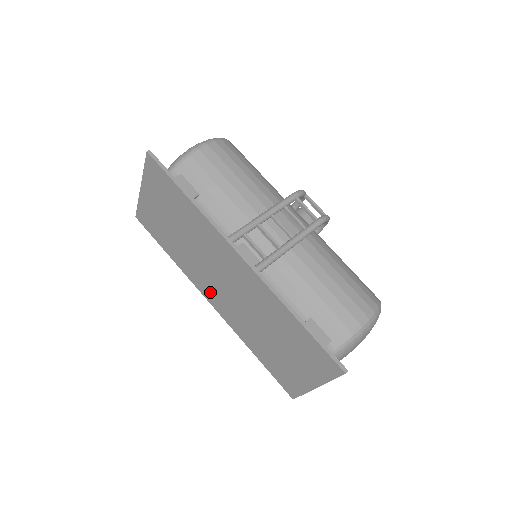
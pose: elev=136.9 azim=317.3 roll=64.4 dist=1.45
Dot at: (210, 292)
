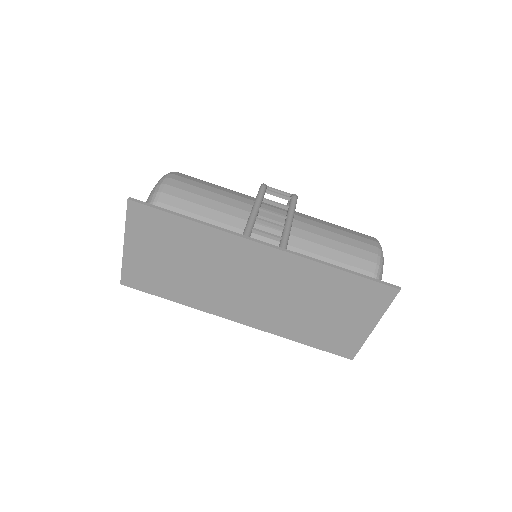
Dot at: (234, 309)
